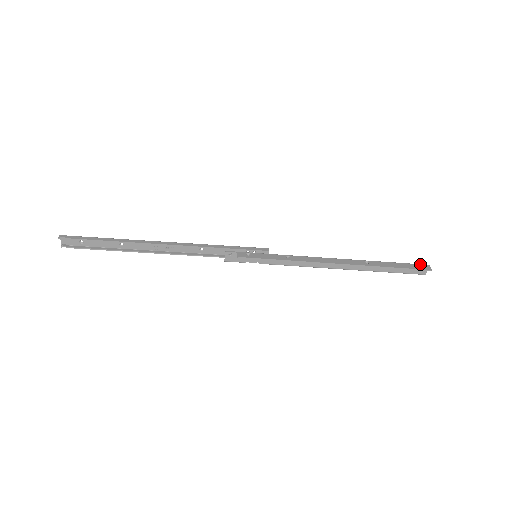
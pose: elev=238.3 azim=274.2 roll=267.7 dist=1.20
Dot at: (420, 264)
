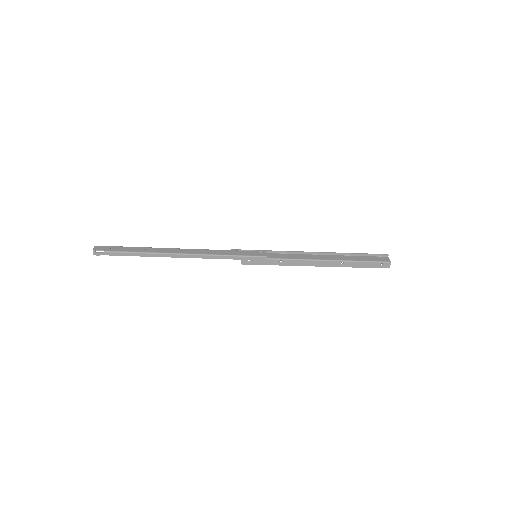
Dot at: (384, 263)
